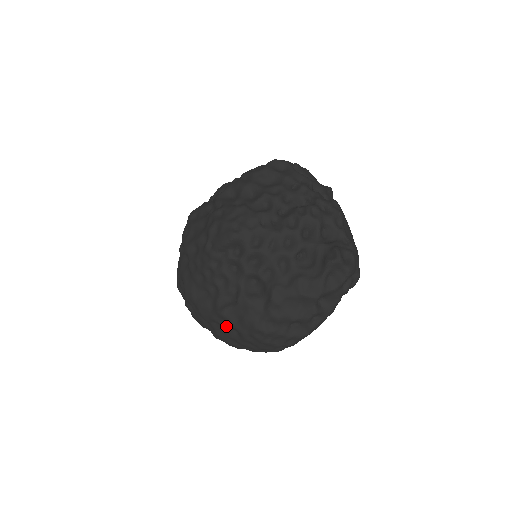
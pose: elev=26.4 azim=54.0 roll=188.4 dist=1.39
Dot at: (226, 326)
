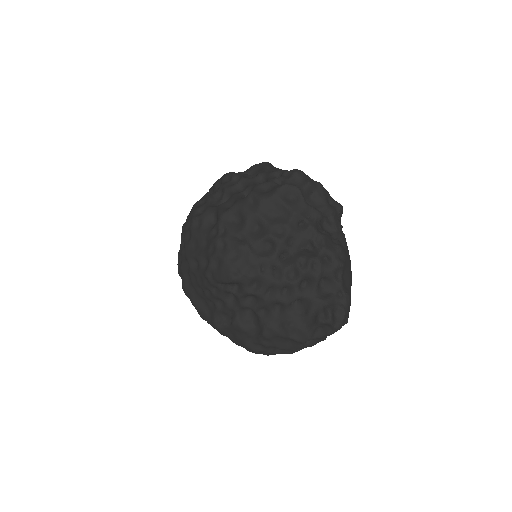
Dot at: (221, 332)
